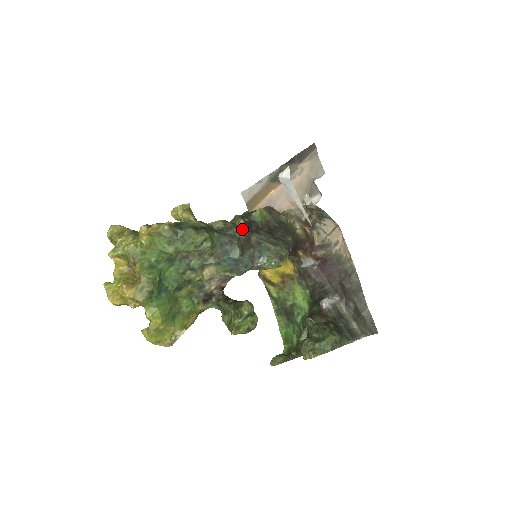
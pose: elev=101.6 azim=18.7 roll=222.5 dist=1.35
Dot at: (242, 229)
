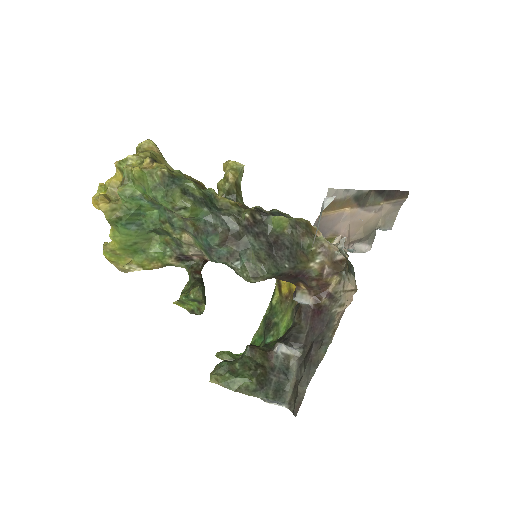
Dot at: (241, 223)
